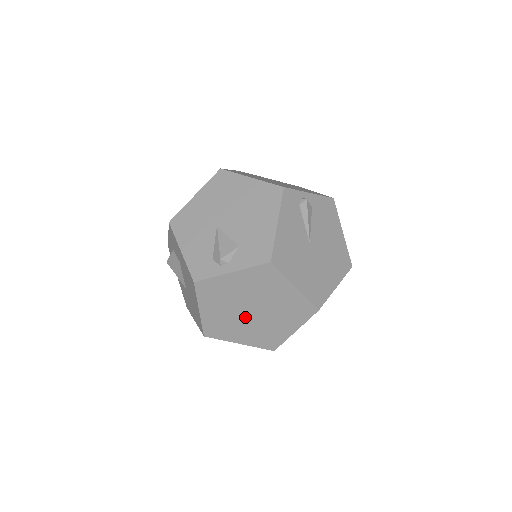
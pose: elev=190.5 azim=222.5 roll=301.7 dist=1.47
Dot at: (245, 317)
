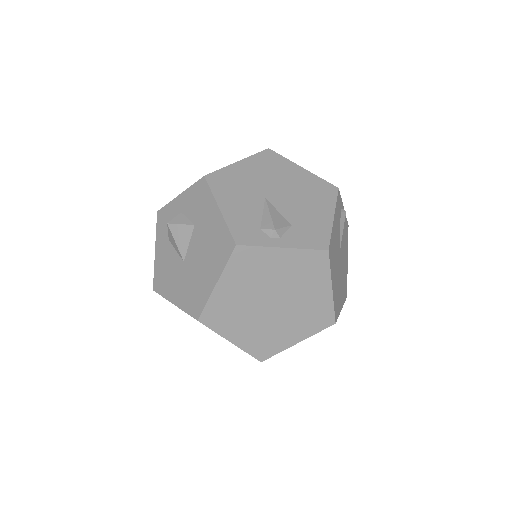
Dot at: (260, 309)
